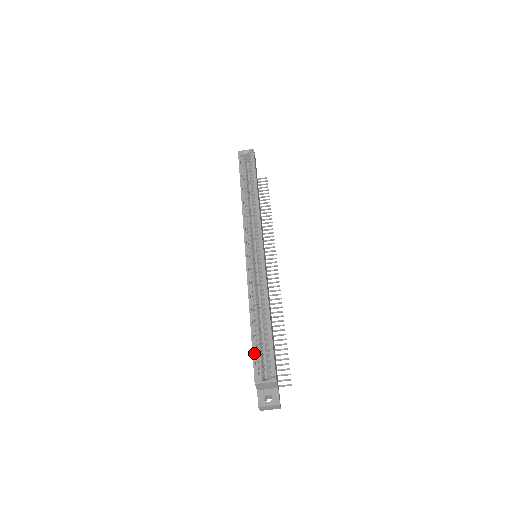
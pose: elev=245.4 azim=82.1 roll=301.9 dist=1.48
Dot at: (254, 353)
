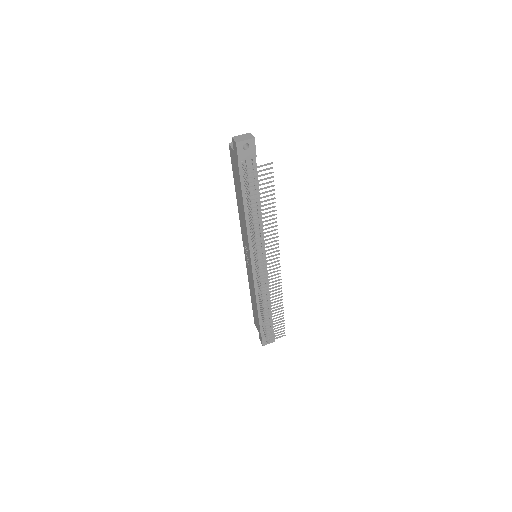
Dot at: occluded
